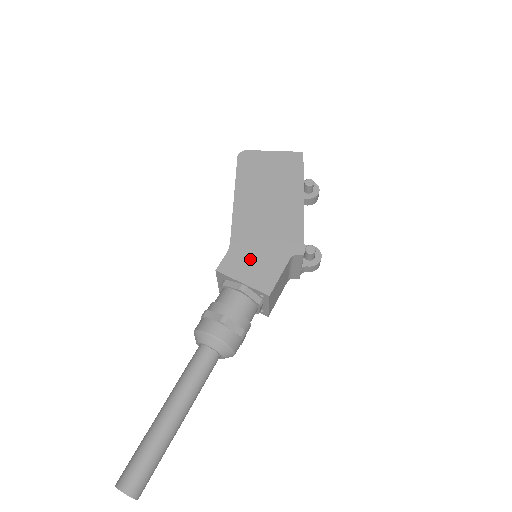
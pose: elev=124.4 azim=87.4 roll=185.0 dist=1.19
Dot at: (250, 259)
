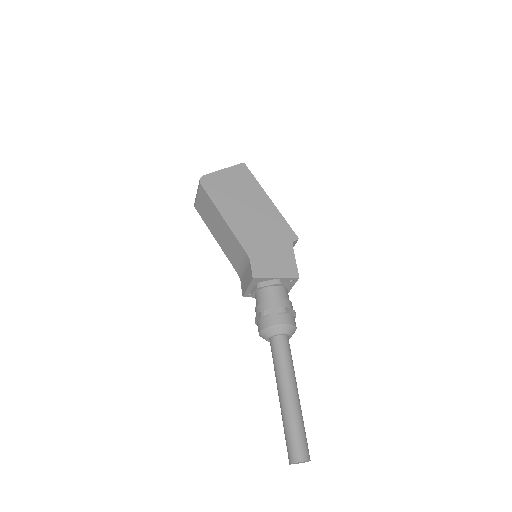
Dot at: (269, 259)
